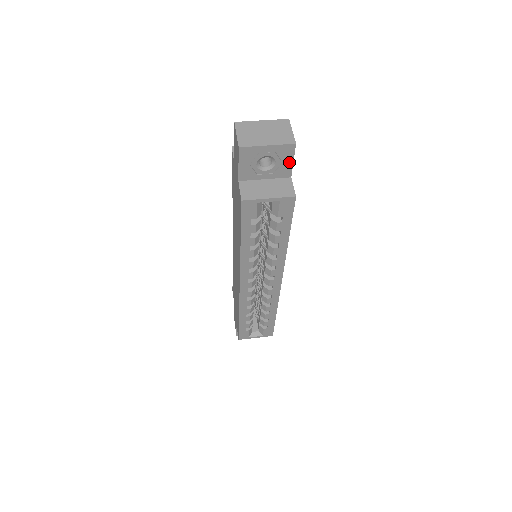
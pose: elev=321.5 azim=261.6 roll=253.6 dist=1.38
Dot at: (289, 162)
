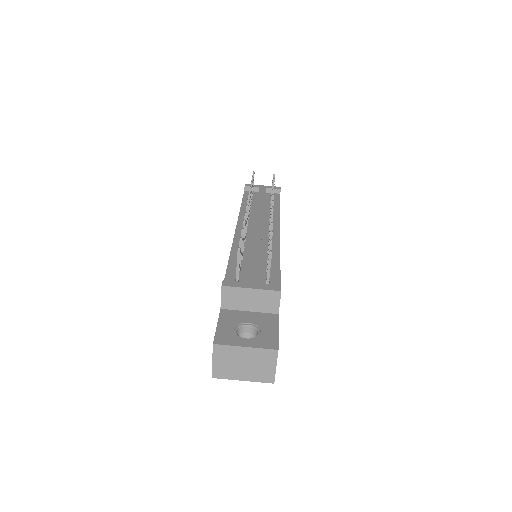
Dot at: occluded
